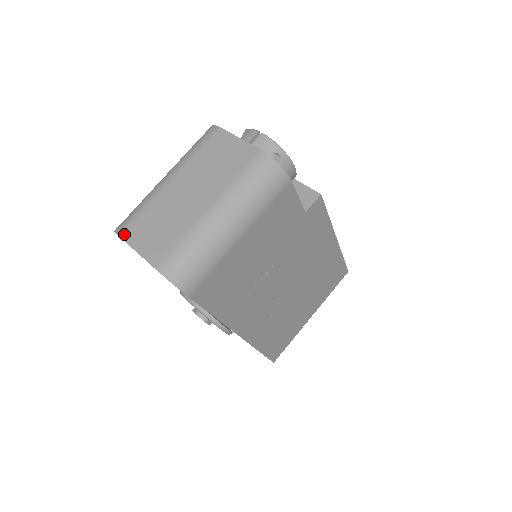
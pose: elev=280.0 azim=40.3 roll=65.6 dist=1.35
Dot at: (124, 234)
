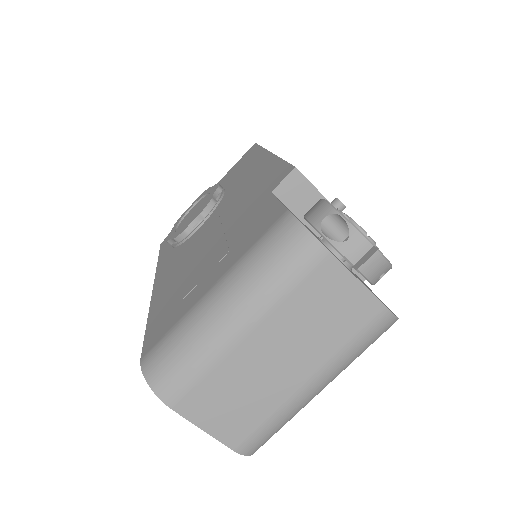
Dot at: (178, 406)
